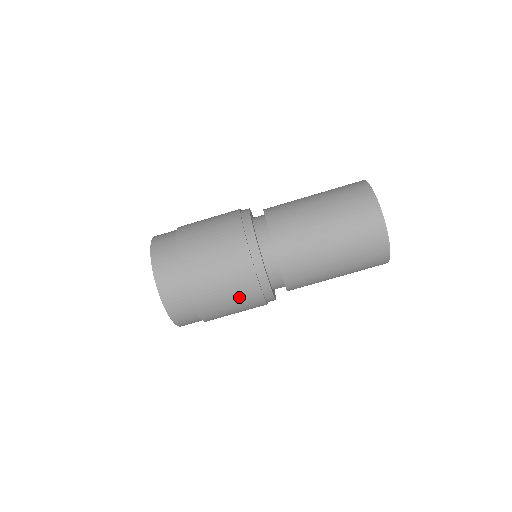
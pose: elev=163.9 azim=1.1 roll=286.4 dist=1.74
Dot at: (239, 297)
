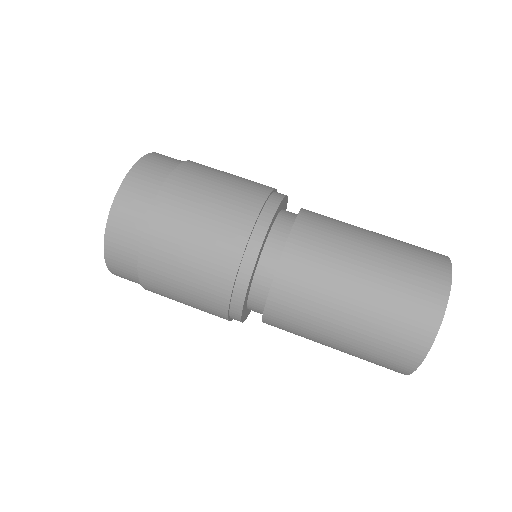
Dot at: (200, 280)
